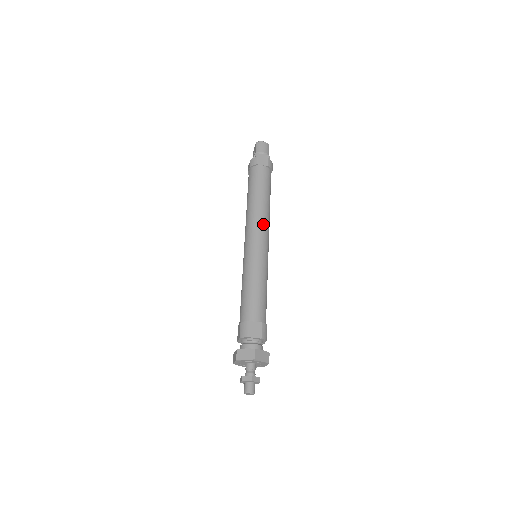
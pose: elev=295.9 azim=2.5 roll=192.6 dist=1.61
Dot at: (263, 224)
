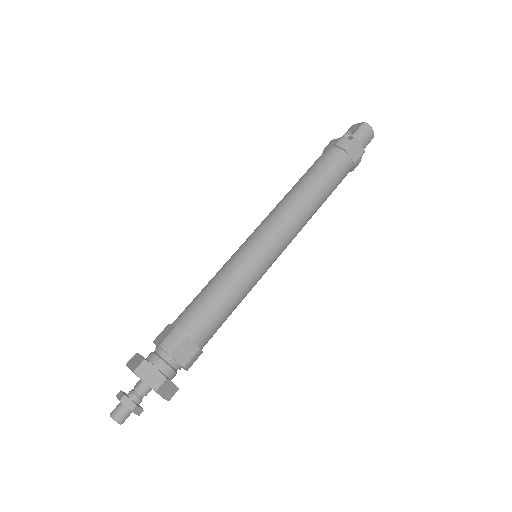
Dot at: (295, 228)
